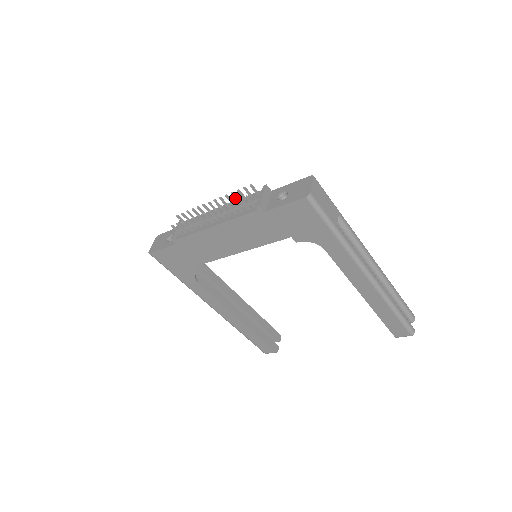
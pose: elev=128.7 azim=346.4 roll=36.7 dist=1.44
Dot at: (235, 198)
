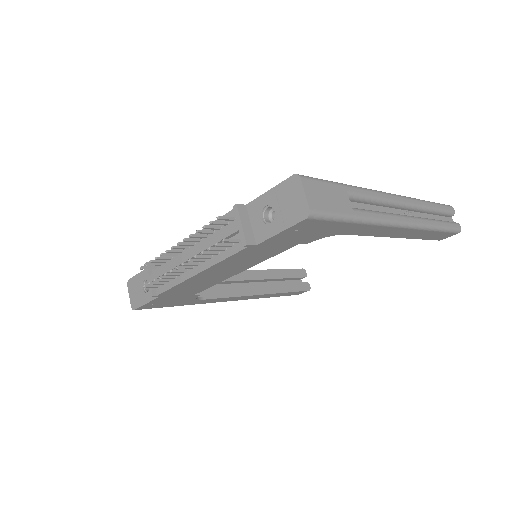
Dot at: (204, 233)
